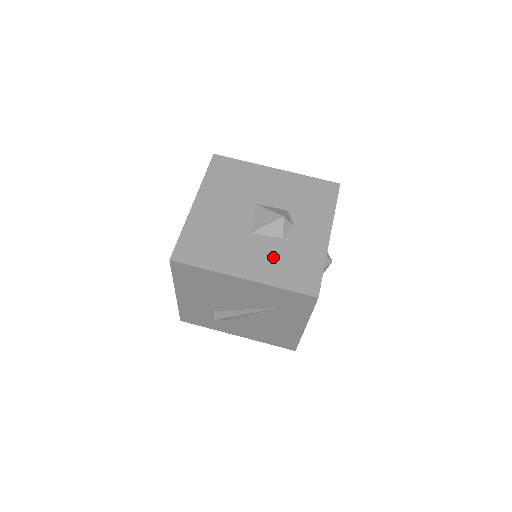
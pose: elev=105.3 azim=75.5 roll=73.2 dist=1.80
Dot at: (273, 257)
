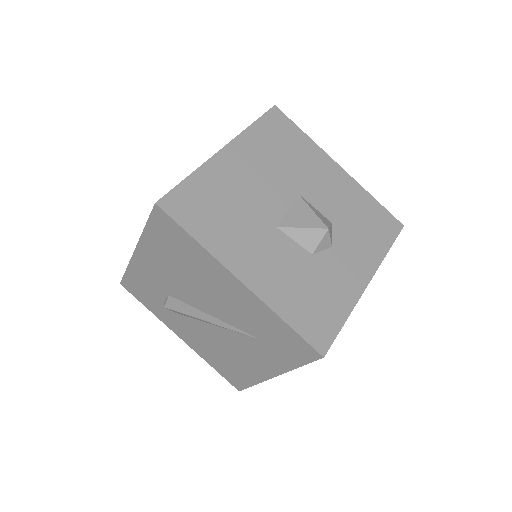
Dot at: (290, 273)
